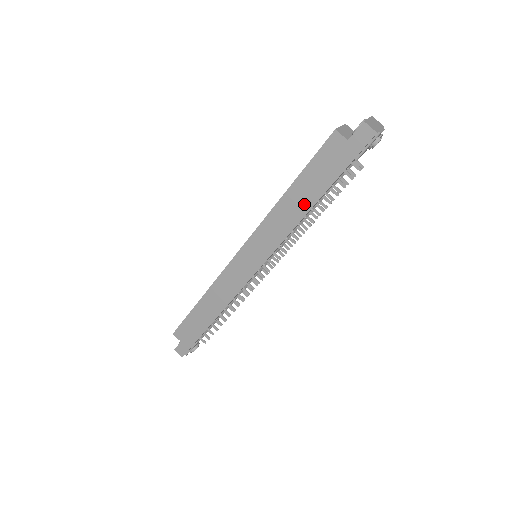
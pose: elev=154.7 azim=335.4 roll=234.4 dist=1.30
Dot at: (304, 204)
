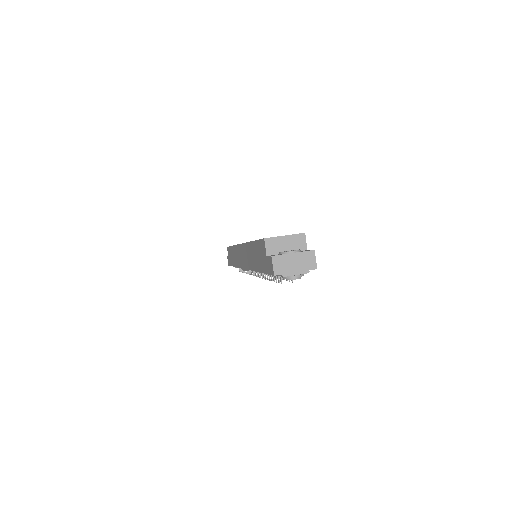
Dot at: (254, 263)
